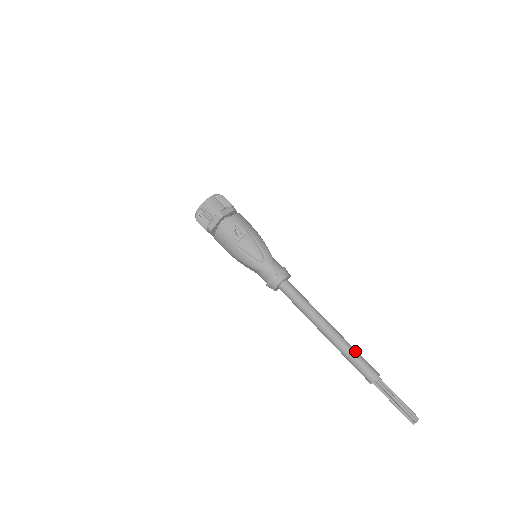
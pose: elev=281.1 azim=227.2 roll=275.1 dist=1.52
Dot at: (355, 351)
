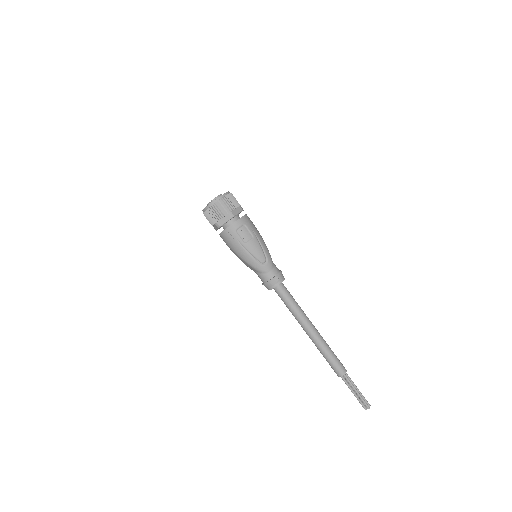
Dot at: occluded
